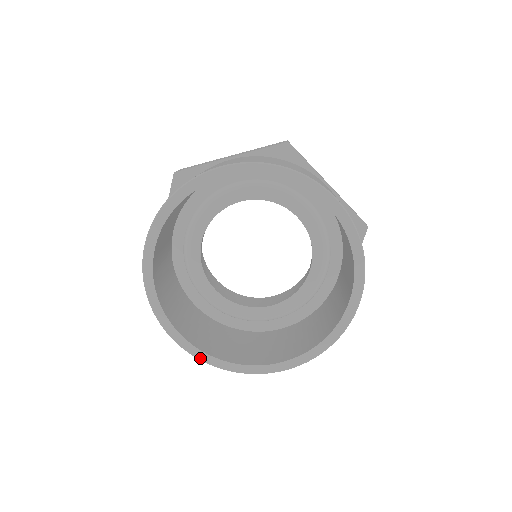
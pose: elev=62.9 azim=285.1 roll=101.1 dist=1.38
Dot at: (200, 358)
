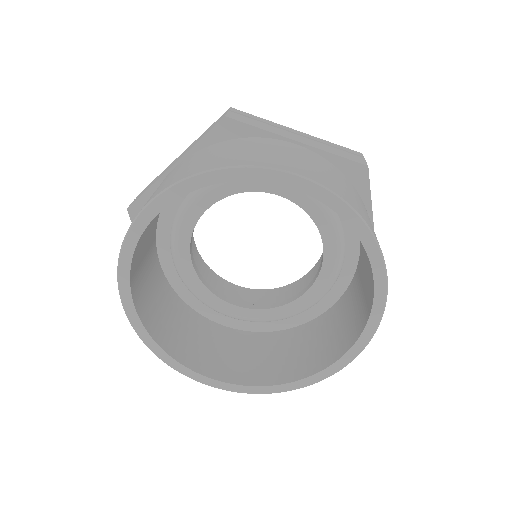
Dot at: (141, 337)
